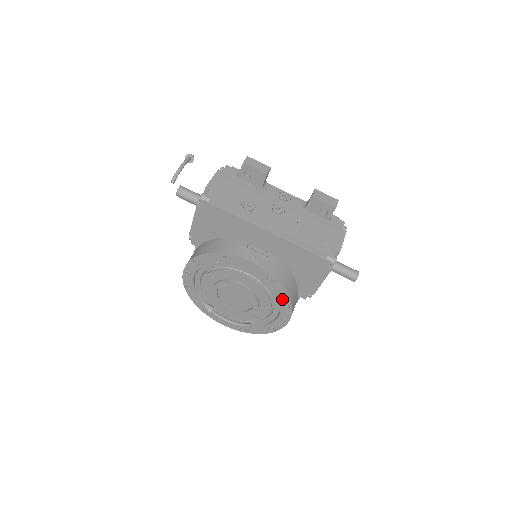
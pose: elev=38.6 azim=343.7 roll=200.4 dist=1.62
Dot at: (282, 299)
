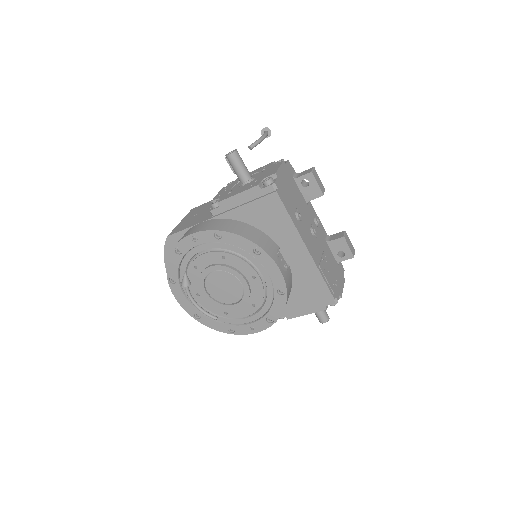
Dot at: (272, 312)
